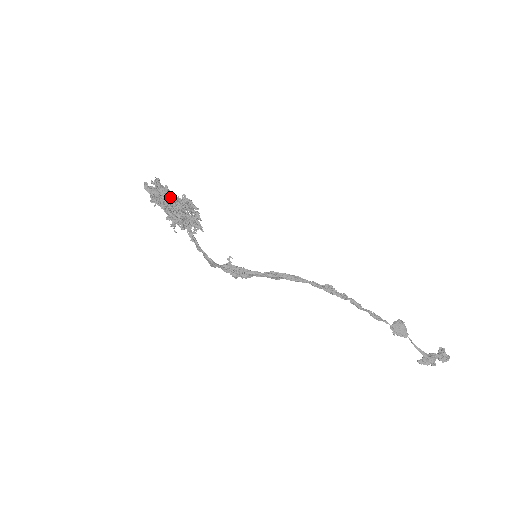
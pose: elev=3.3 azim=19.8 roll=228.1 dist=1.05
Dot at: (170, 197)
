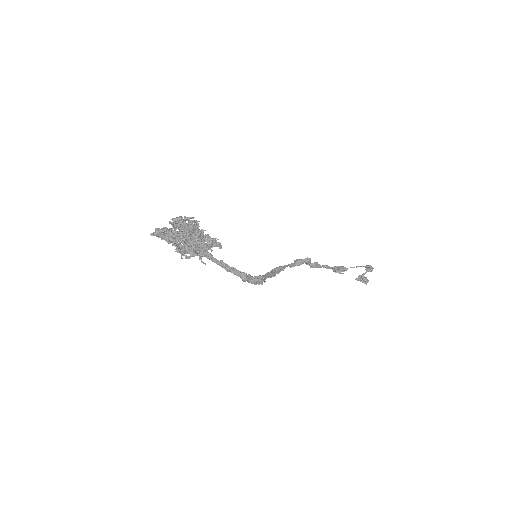
Dot at: occluded
